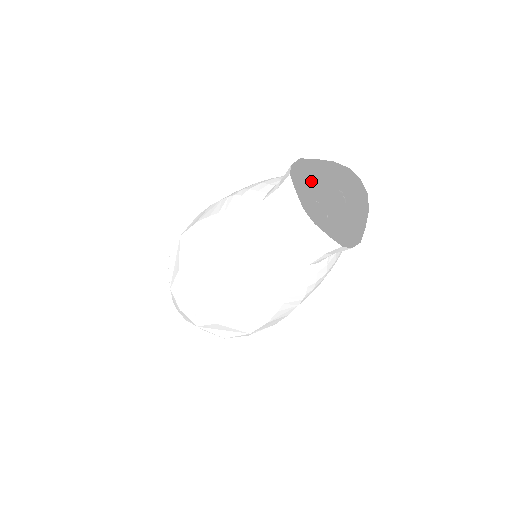
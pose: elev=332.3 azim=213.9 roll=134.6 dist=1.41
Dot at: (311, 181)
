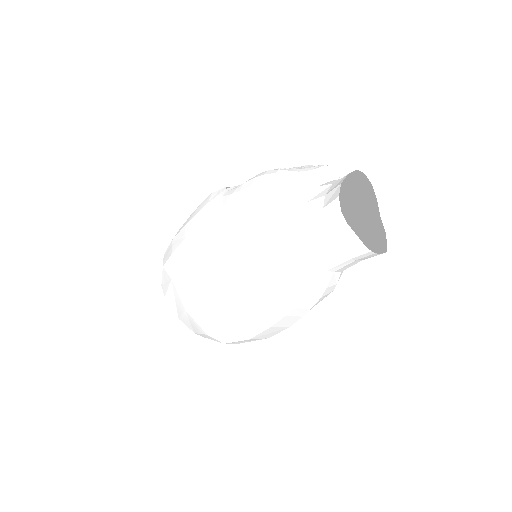
Dot at: (288, 169)
